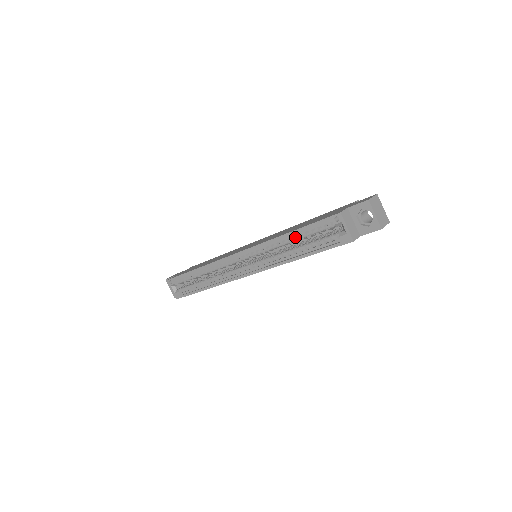
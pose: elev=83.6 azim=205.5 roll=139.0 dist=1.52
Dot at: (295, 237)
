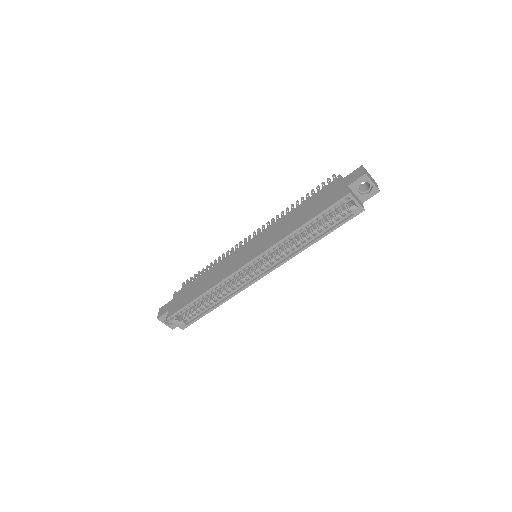
Dot at: (305, 226)
